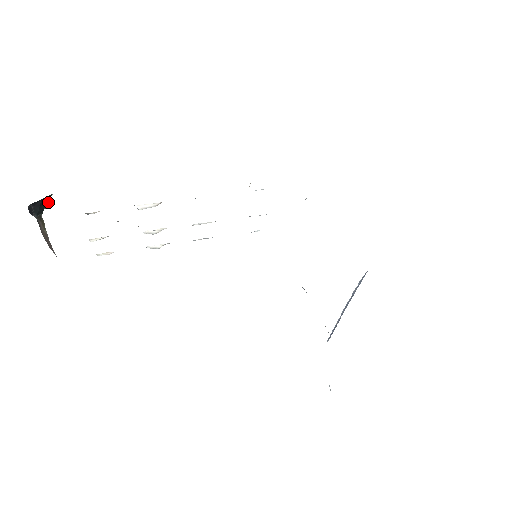
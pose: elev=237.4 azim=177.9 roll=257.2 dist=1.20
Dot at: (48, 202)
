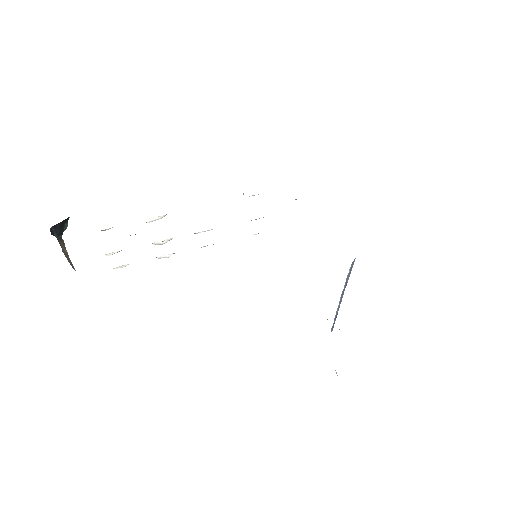
Dot at: (67, 224)
